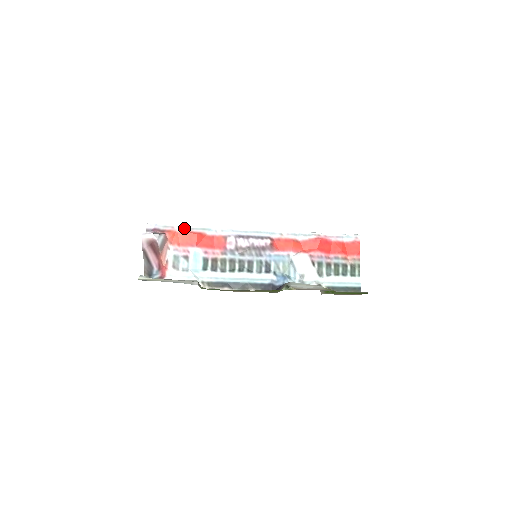
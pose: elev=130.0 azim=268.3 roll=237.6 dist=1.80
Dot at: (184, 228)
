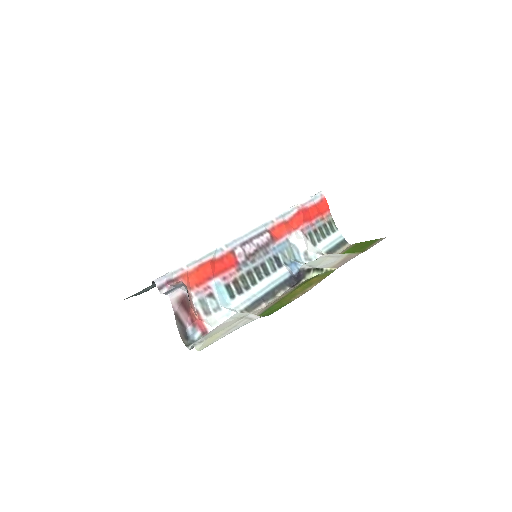
Dot at: (193, 264)
